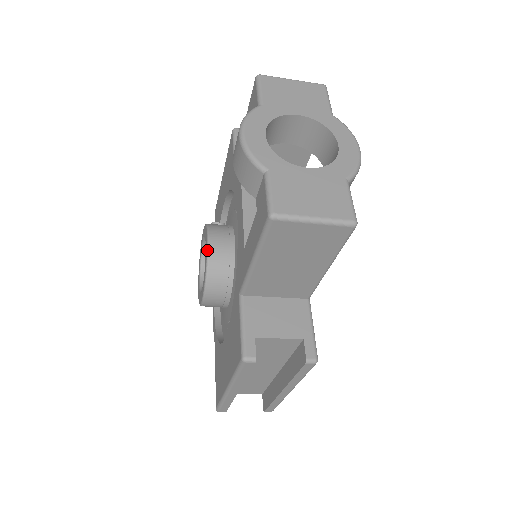
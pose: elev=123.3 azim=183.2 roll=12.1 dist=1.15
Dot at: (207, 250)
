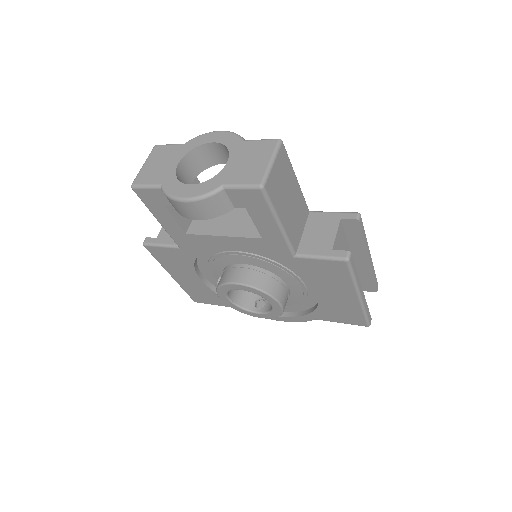
Dot at: (244, 286)
